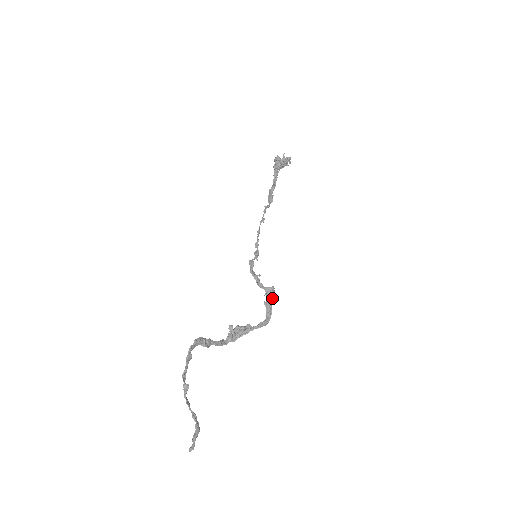
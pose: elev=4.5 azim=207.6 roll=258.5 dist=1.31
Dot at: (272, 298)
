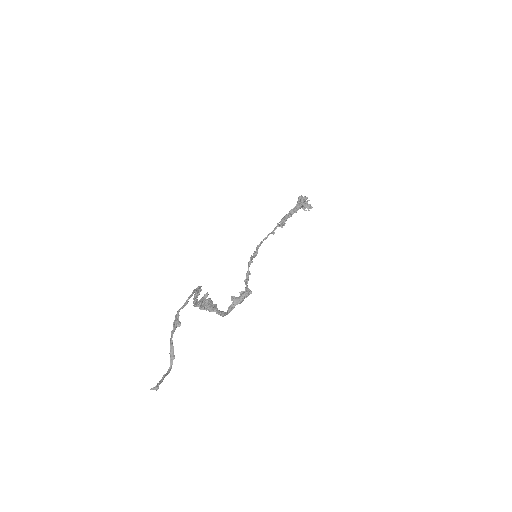
Dot at: occluded
